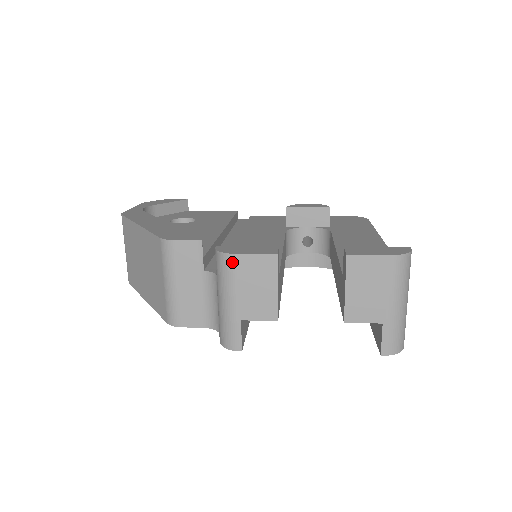
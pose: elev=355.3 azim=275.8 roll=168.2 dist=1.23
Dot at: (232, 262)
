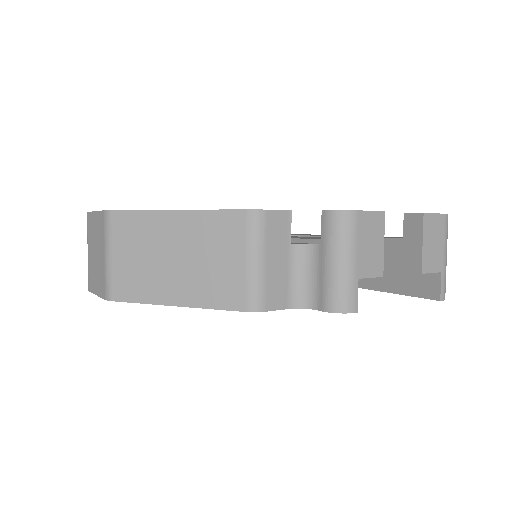
Dot at: (355, 219)
